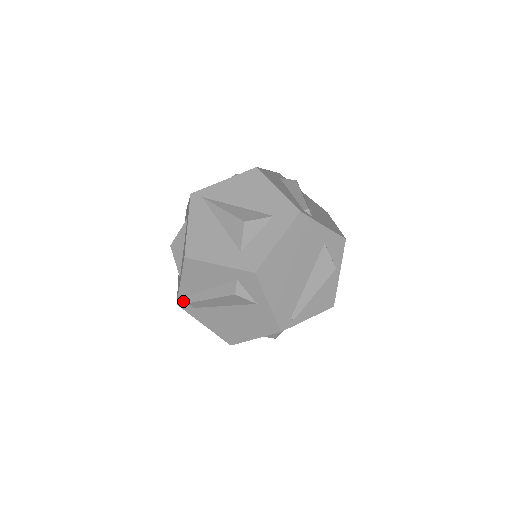
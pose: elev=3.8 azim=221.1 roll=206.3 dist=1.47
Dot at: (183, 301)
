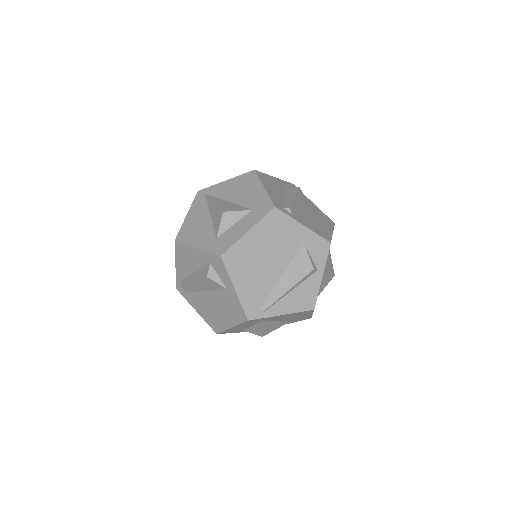
Dot at: (180, 285)
